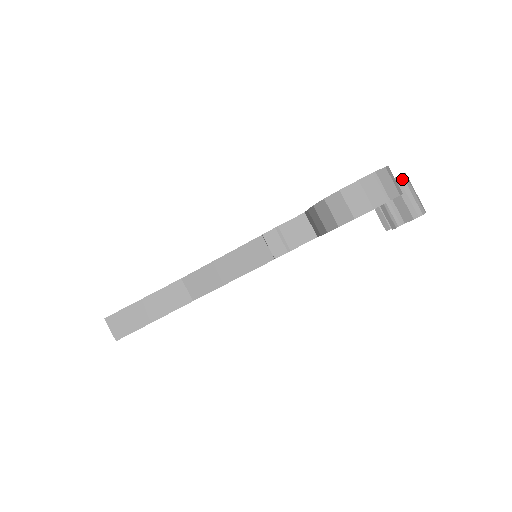
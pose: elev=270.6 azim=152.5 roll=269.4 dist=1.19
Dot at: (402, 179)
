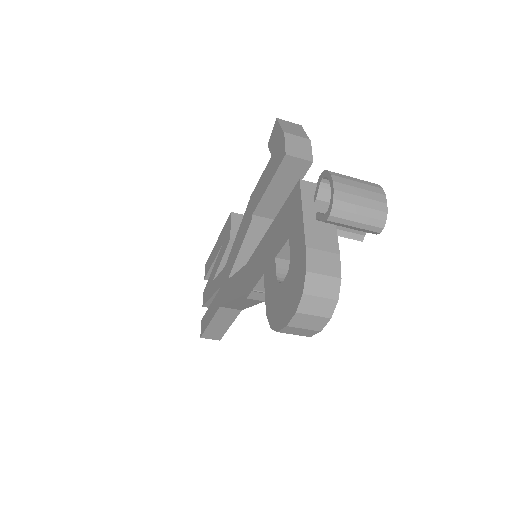
Dot at: (334, 219)
